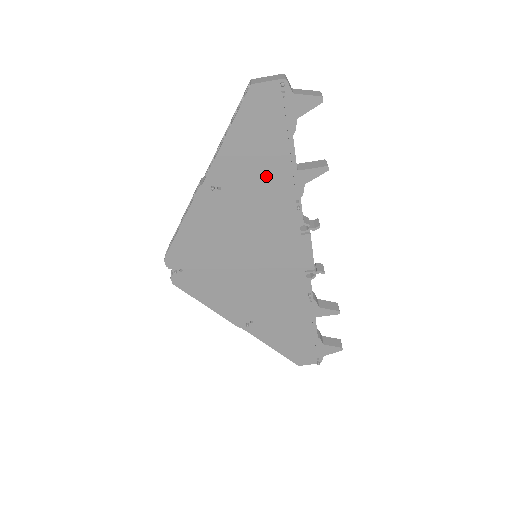
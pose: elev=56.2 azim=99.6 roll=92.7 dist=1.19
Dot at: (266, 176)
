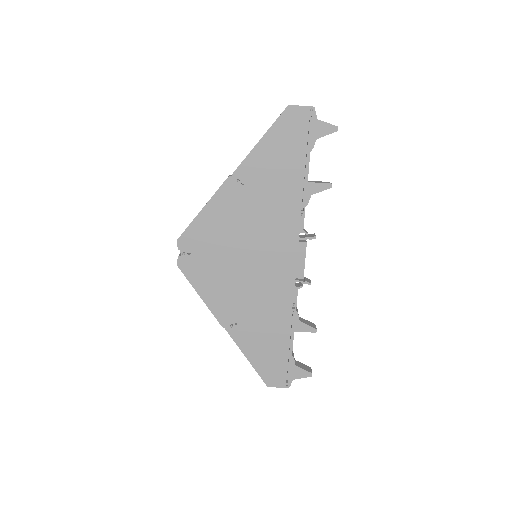
Dot at: (282, 181)
